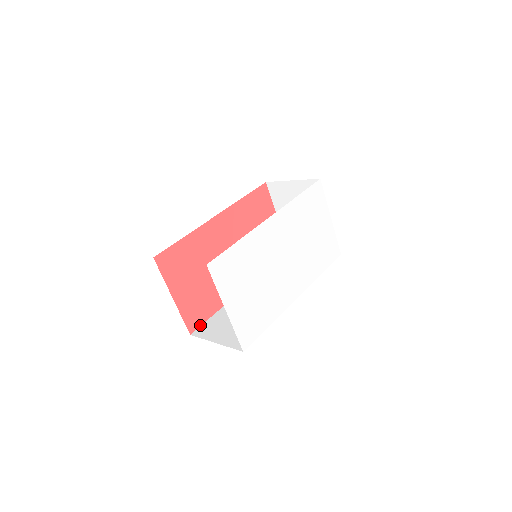
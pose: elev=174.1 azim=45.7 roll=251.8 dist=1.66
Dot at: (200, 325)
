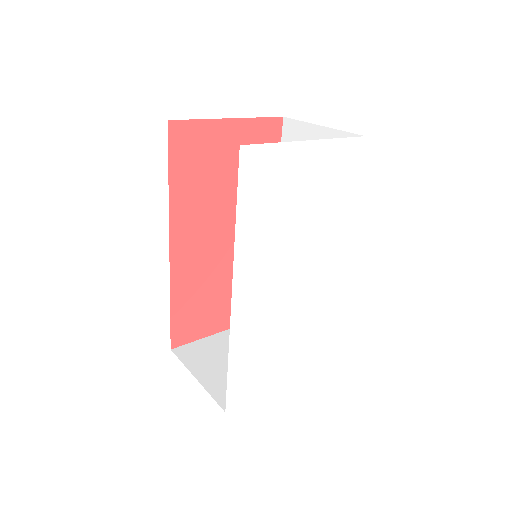
Dot at: occluded
